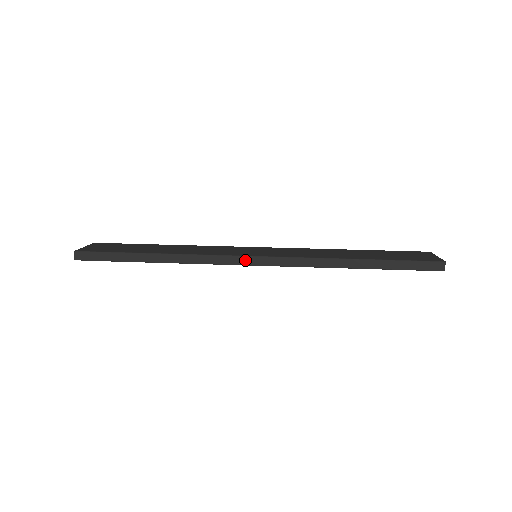
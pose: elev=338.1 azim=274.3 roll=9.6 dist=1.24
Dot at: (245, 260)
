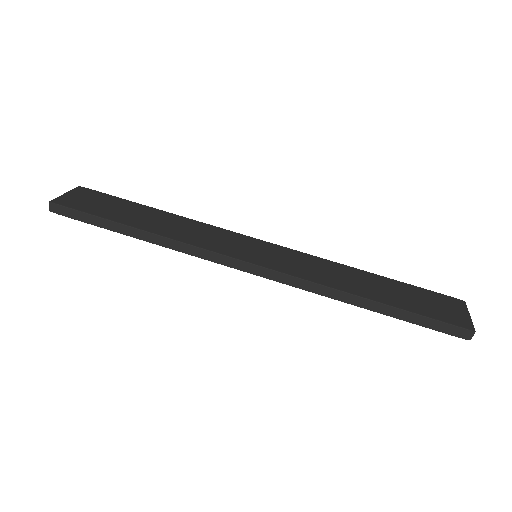
Dot at: (239, 264)
